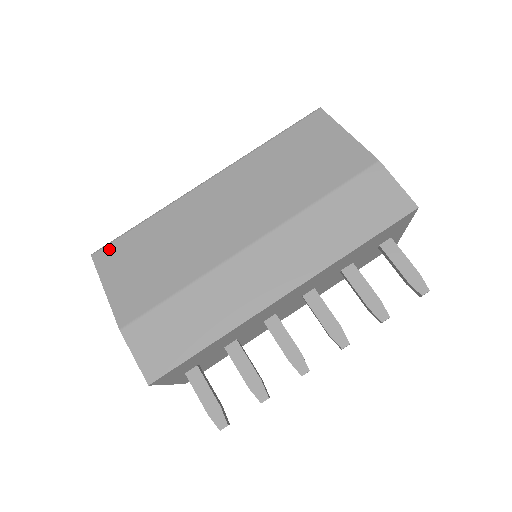
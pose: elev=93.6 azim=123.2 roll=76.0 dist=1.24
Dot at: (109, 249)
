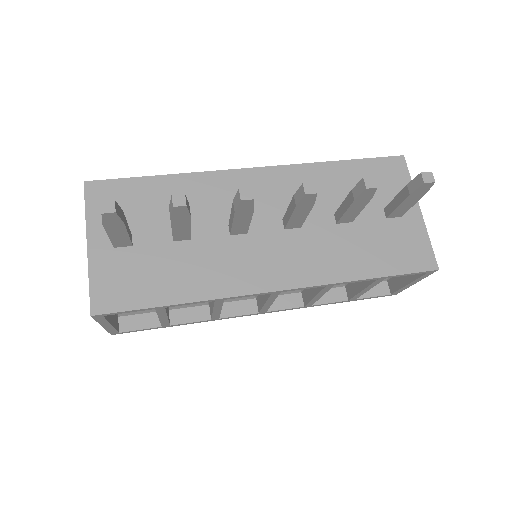
Dot at: occluded
